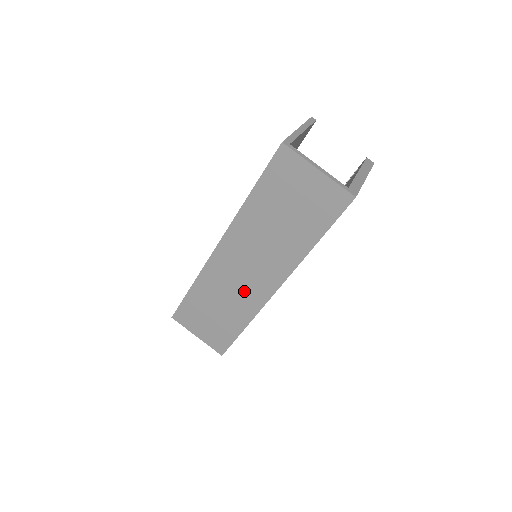
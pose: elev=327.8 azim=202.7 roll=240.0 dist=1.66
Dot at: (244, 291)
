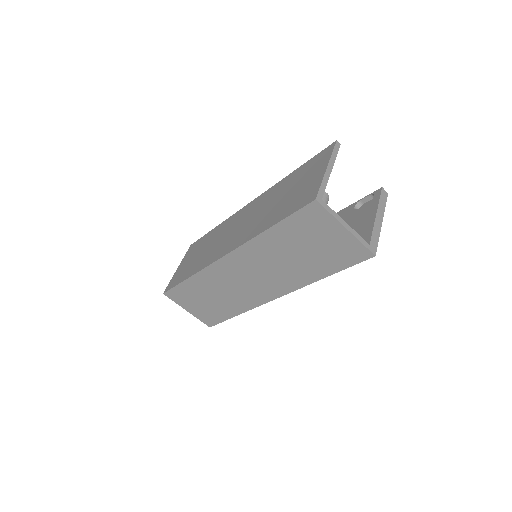
Dot at: (244, 292)
